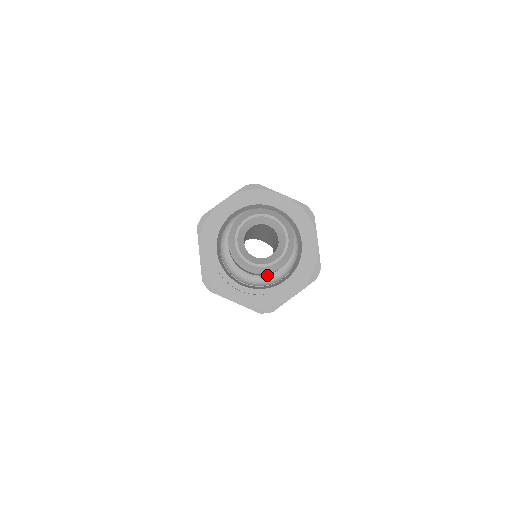
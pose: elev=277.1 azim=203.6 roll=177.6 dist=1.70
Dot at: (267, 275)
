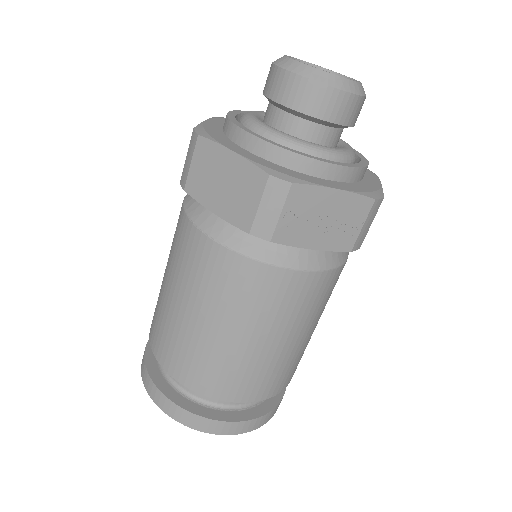
Dot at: (342, 148)
